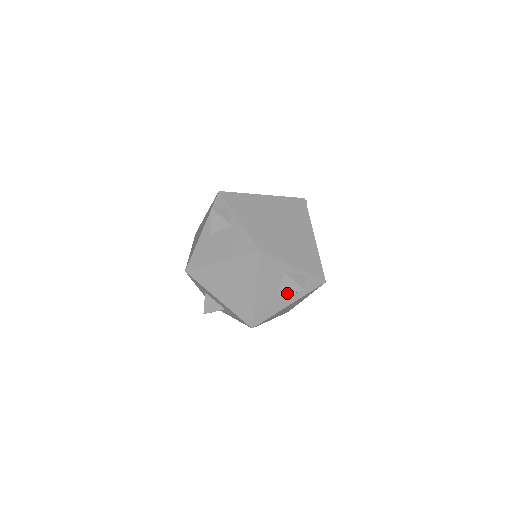
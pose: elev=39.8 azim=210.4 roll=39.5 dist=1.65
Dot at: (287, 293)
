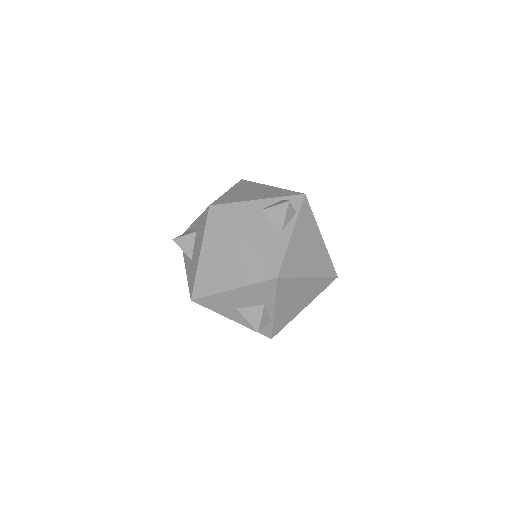
Dot at: (245, 316)
